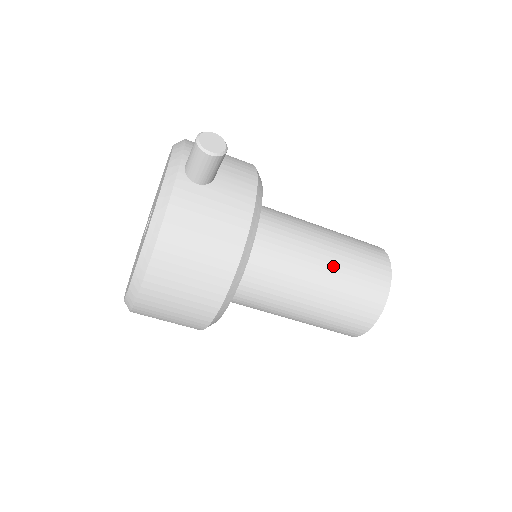
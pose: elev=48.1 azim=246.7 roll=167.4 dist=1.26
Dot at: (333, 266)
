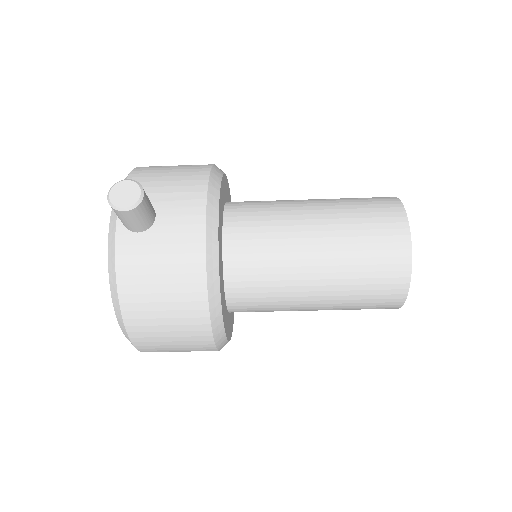
Dot at: (330, 254)
